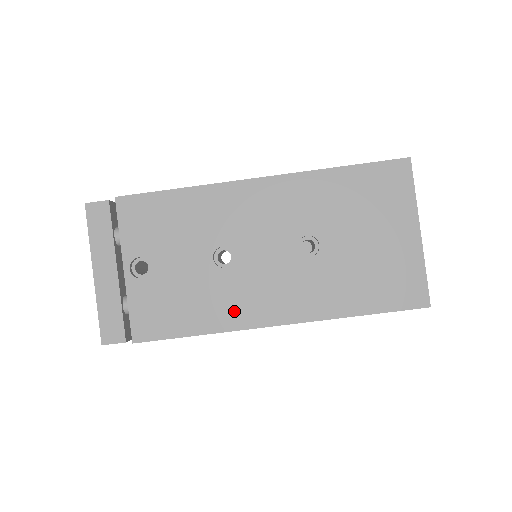
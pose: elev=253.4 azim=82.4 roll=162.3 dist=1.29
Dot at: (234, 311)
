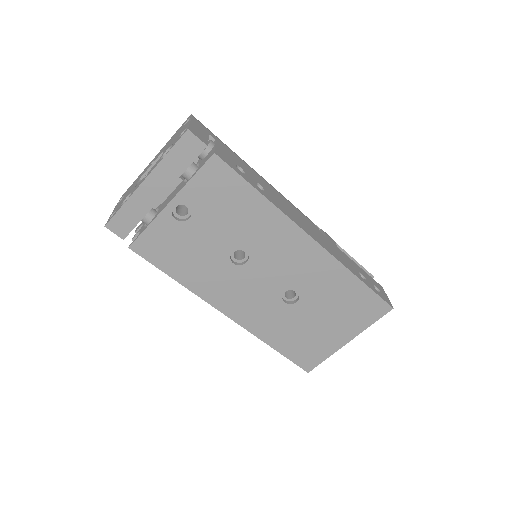
Dot at: (211, 288)
